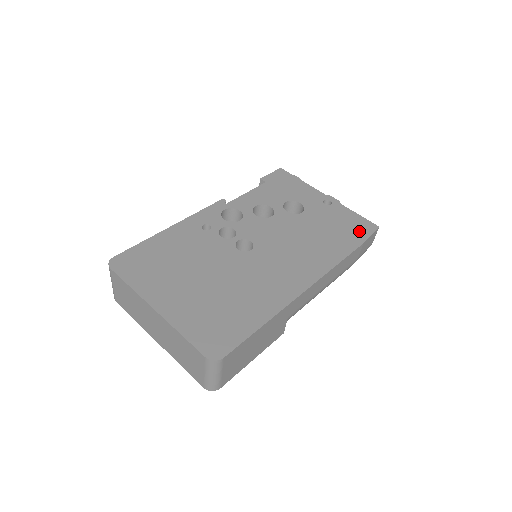
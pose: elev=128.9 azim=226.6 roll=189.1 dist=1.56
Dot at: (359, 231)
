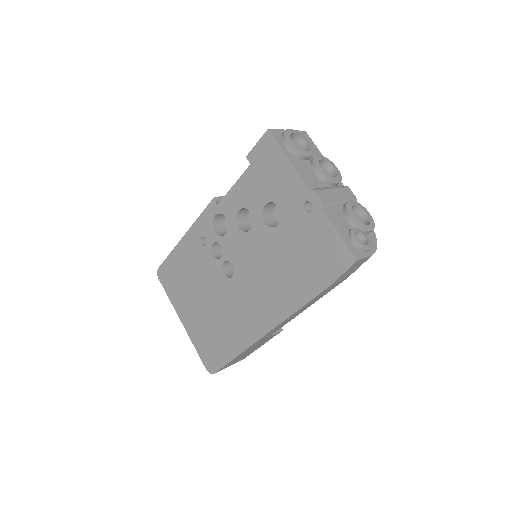
Dot at: (330, 265)
